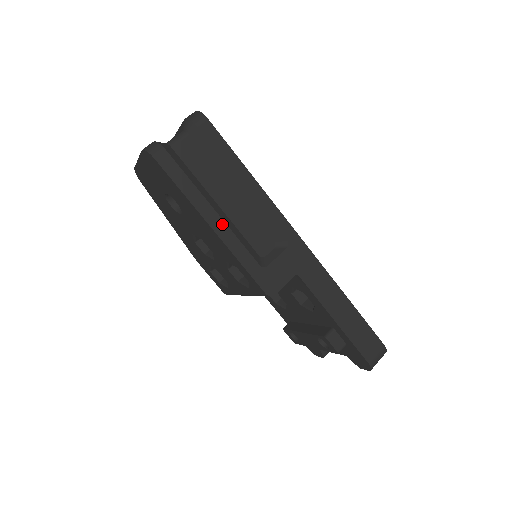
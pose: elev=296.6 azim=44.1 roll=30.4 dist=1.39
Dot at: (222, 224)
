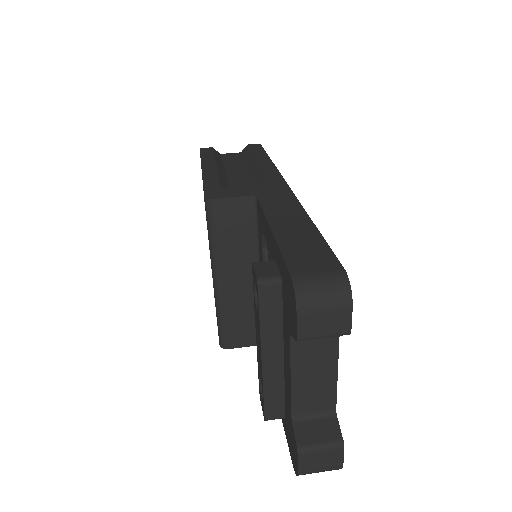
Dot at: (213, 168)
